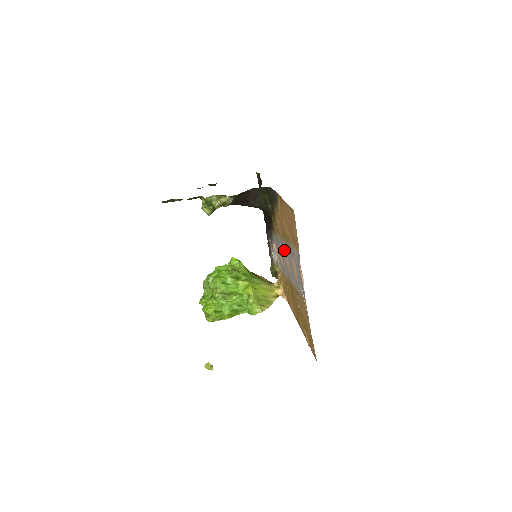
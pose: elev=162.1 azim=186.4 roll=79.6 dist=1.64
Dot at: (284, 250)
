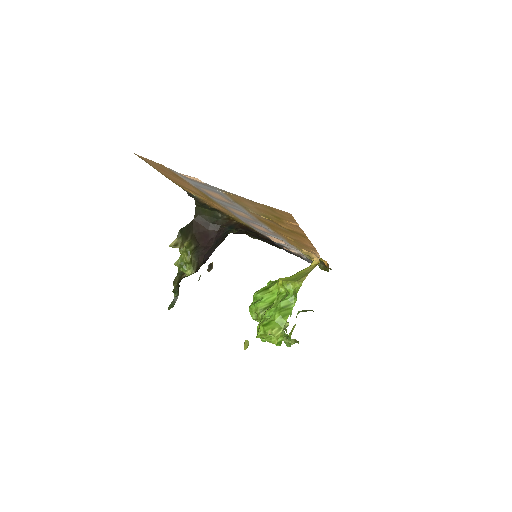
Dot at: (231, 211)
